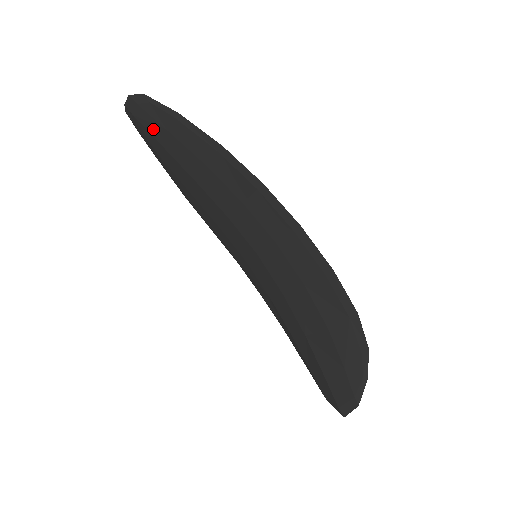
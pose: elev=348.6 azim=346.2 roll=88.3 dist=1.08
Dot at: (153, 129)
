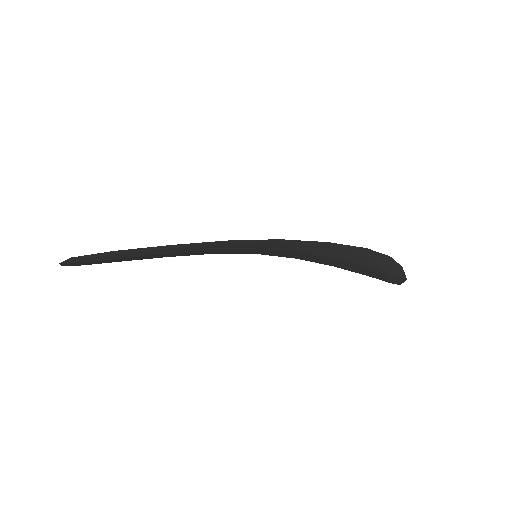
Dot at: (102, 262)
